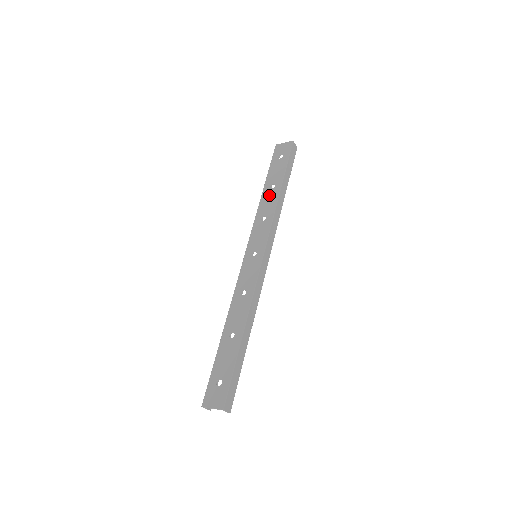
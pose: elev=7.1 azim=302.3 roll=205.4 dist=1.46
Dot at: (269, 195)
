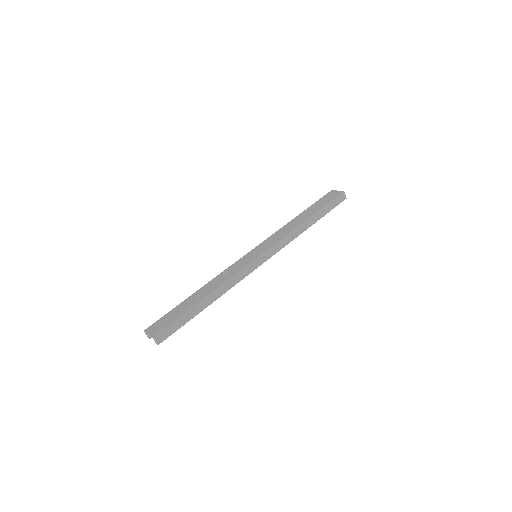
Dot at: (297, 220)
